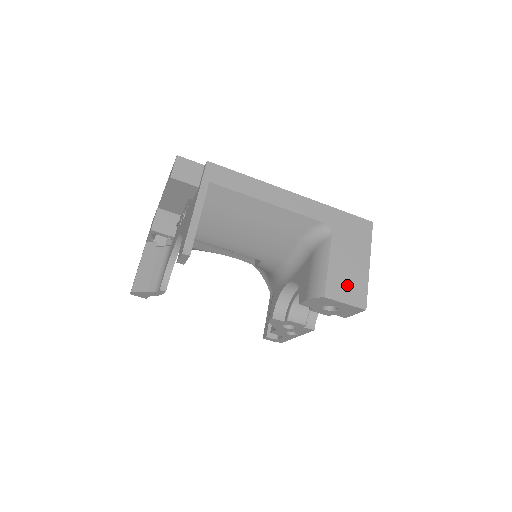
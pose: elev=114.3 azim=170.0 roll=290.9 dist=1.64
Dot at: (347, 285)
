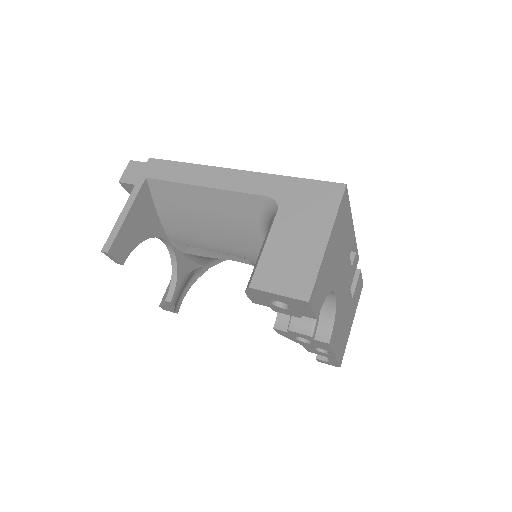
Dot at: (286, 270)
